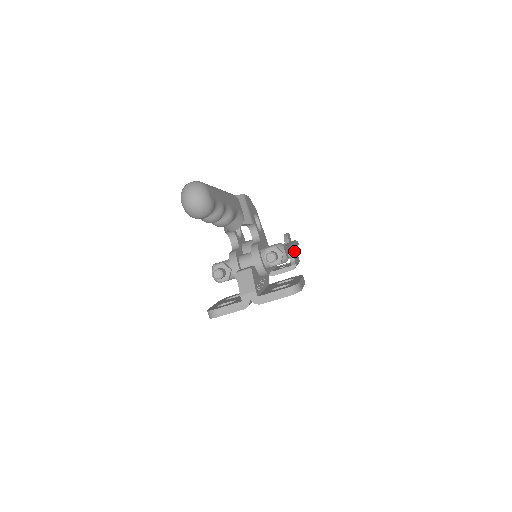
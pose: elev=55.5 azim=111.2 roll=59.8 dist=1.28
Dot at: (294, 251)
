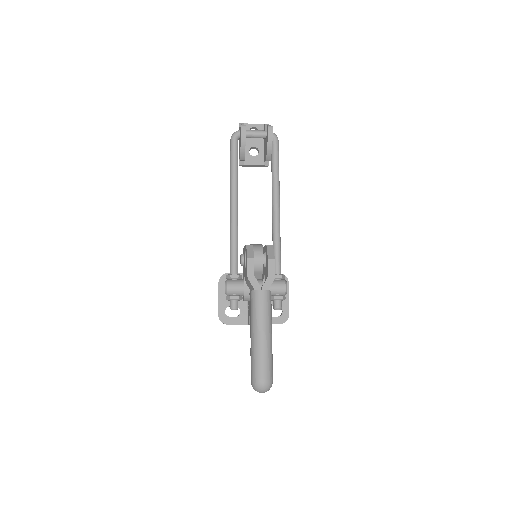
Dot at: occluded
